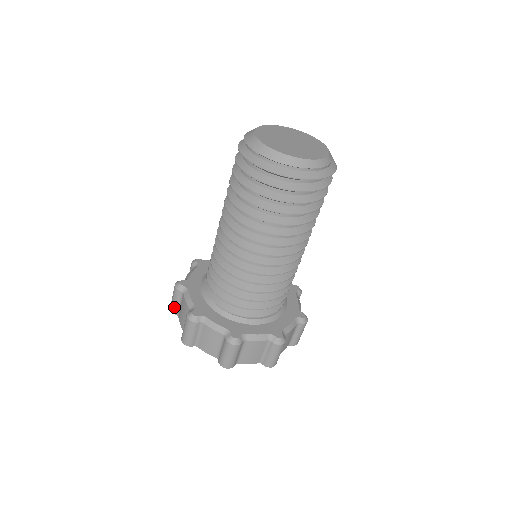
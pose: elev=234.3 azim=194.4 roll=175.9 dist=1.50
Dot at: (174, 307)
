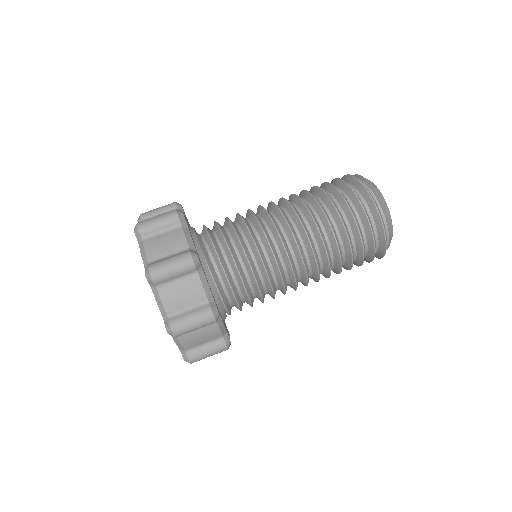
Dot at: (150, 228)
